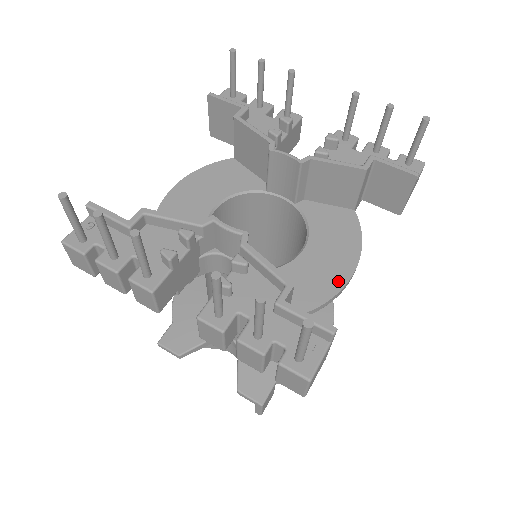
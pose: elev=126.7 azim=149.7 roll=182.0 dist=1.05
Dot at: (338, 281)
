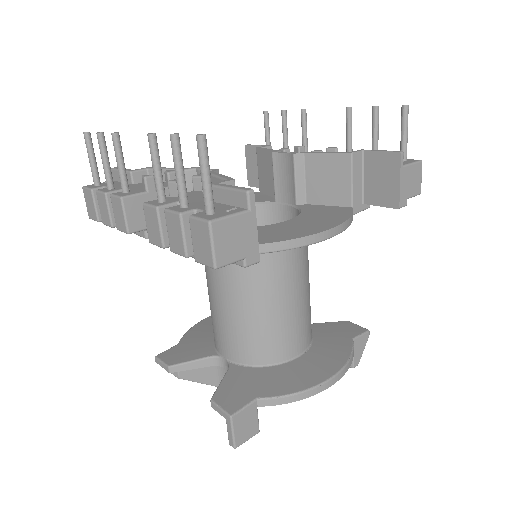
Dot at: (308, 232)
